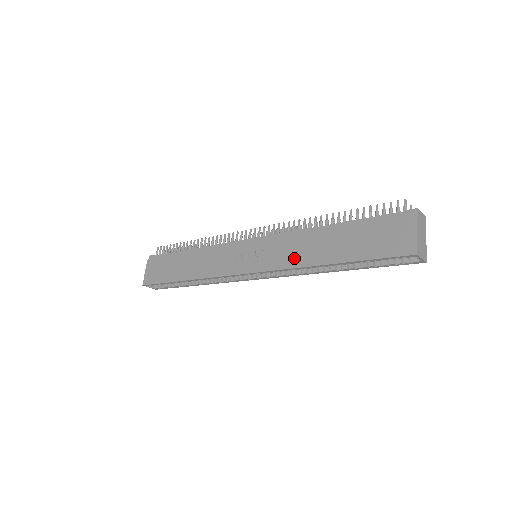
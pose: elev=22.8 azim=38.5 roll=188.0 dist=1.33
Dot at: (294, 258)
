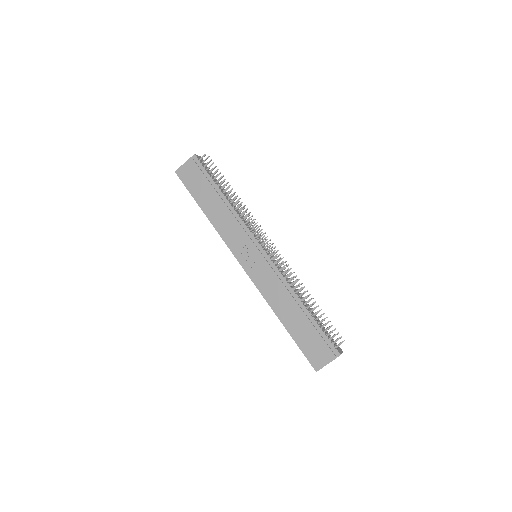
Dot at: (270, 295)
